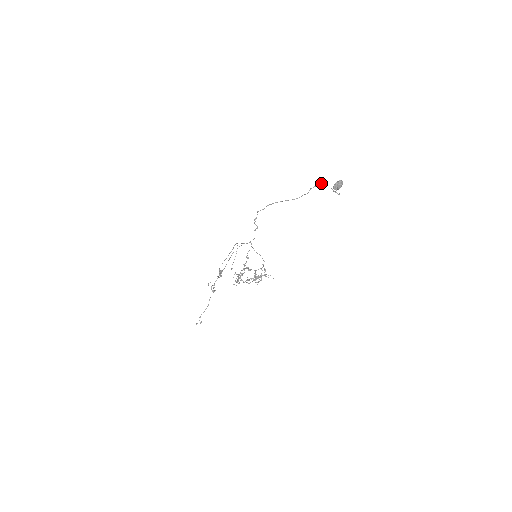
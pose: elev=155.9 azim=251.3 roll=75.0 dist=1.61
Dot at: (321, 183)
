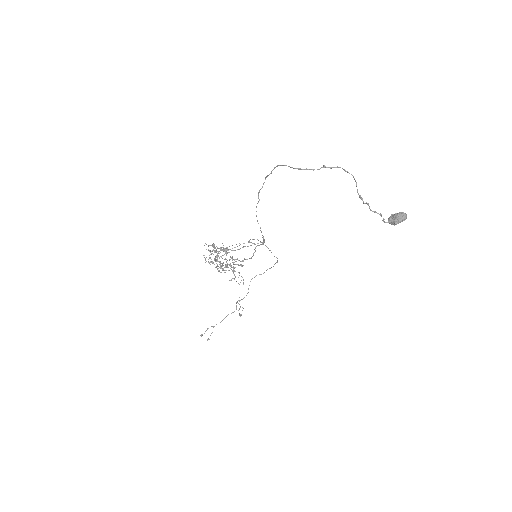
Dot at: occluded
